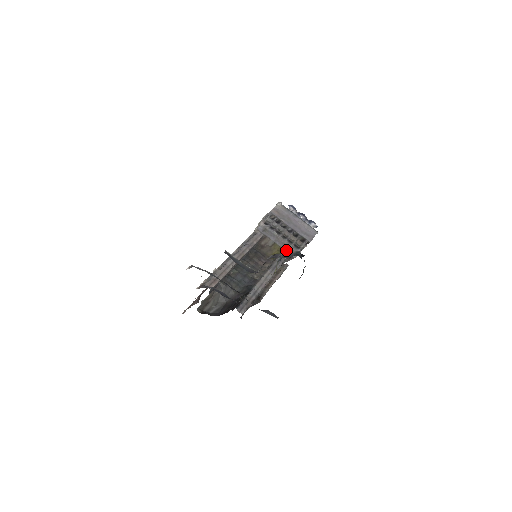
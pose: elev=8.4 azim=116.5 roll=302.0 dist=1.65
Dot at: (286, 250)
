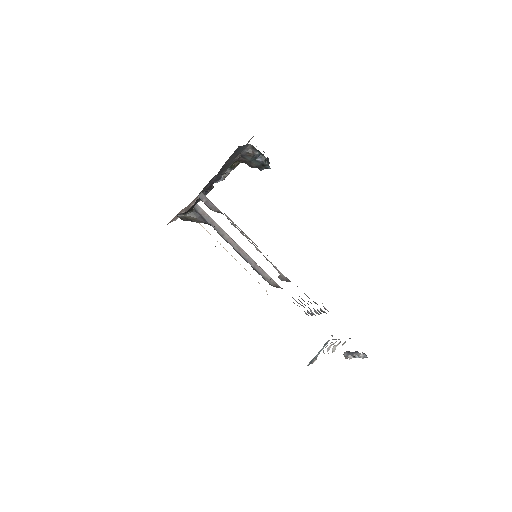
Dot at: occluded
